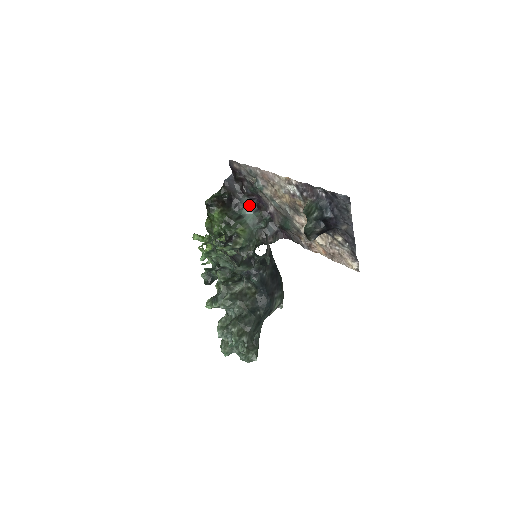
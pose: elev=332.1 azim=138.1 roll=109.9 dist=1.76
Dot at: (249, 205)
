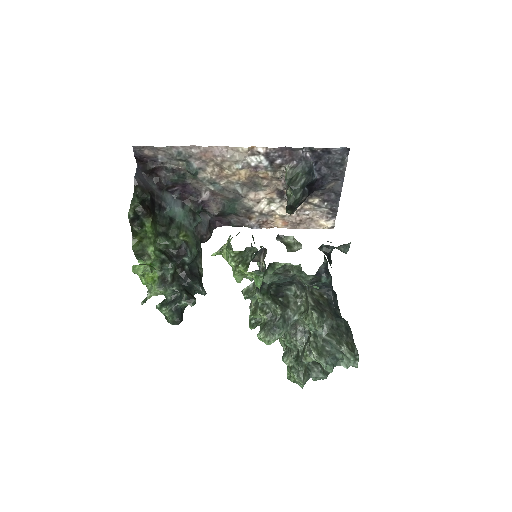
Dot at: (172, 201)
